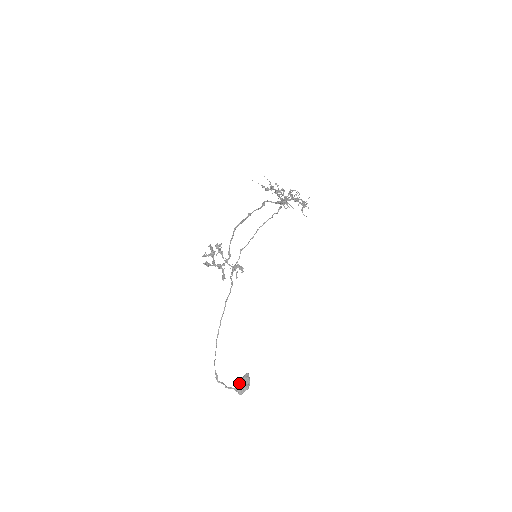
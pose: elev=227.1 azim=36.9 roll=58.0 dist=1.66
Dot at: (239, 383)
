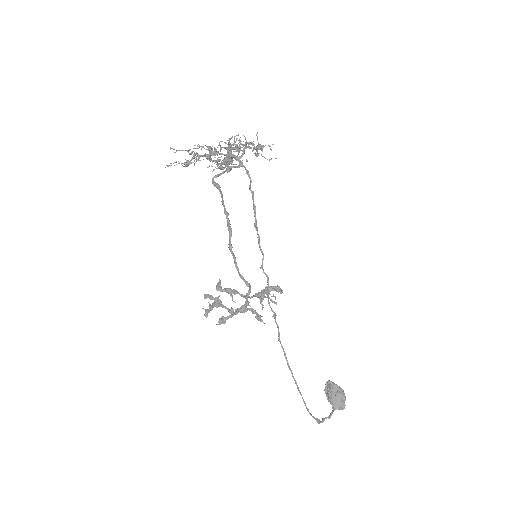
Dot at: (333, 399)
